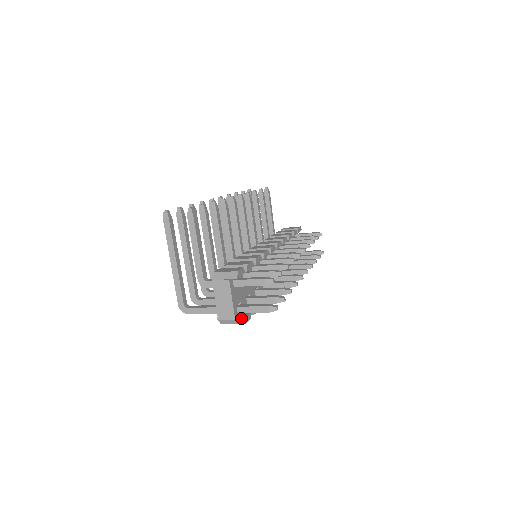
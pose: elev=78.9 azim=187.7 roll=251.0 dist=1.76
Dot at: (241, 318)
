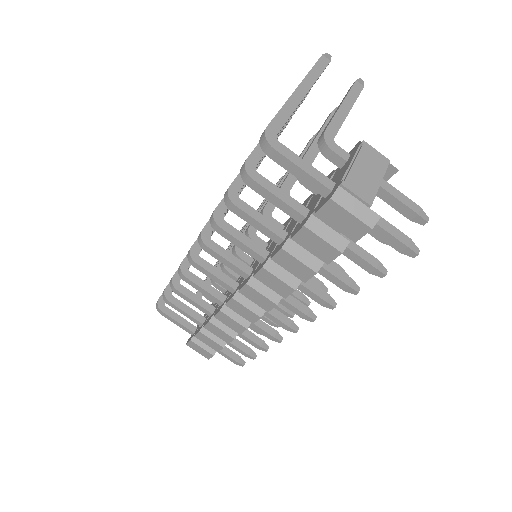
Dot at: (373, 215)
